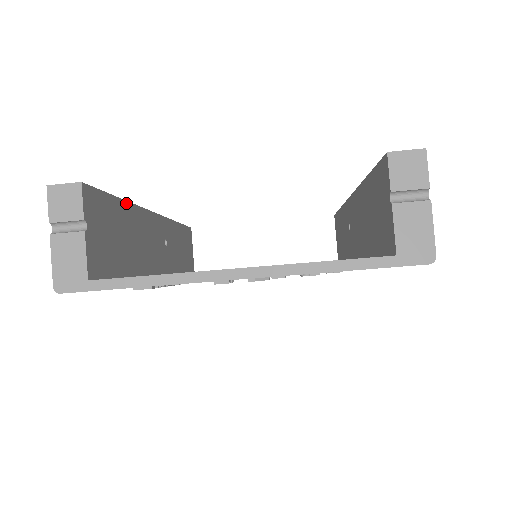
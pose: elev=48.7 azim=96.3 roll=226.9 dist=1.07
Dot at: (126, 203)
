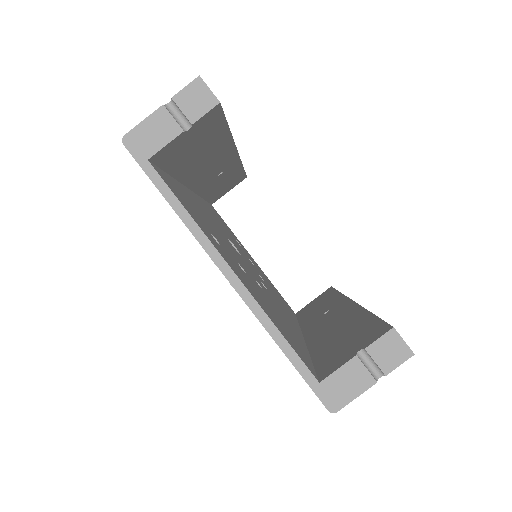
Dot at: (229, 133)
